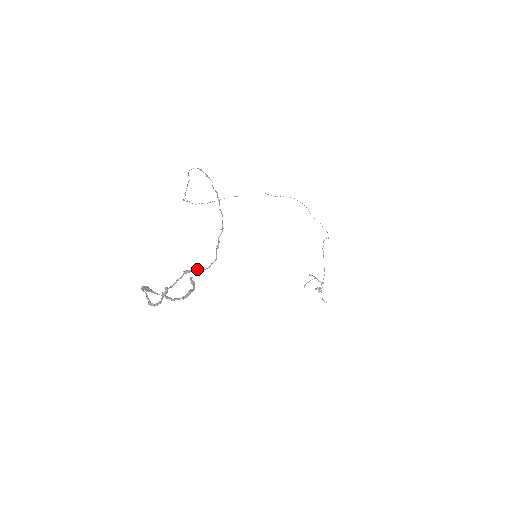
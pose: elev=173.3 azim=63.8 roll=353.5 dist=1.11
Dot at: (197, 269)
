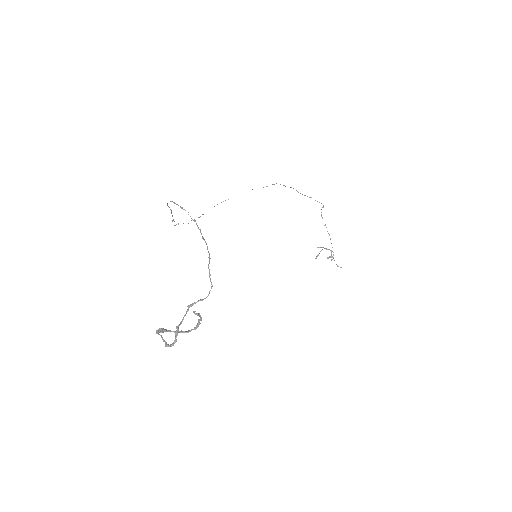
Dot at: (198, 301)
